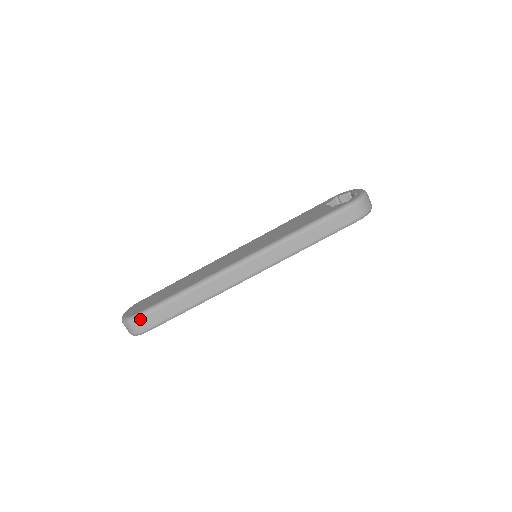
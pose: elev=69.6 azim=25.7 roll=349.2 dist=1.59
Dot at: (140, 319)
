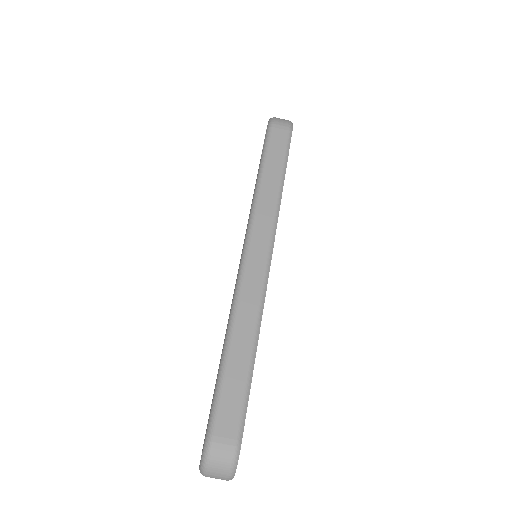
Dot at: (215, 434)
